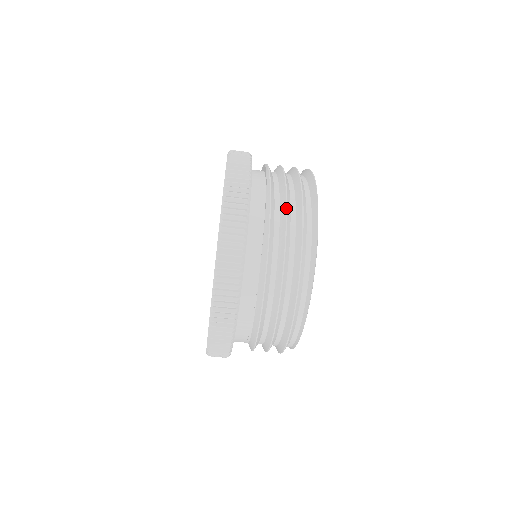
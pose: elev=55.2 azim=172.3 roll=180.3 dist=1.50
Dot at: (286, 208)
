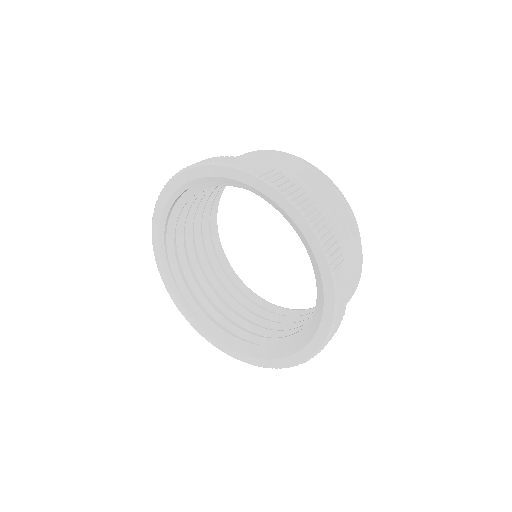
Dot at: occluded
